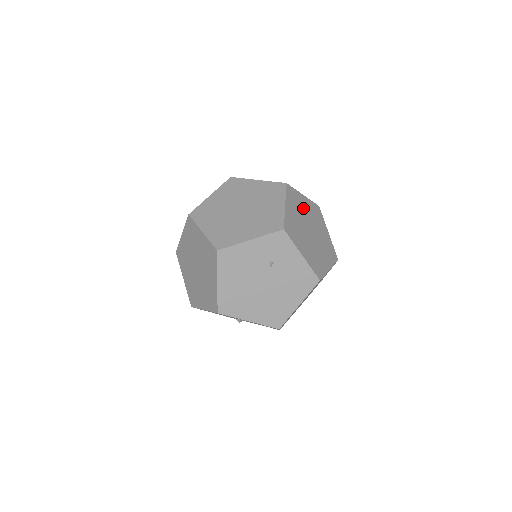
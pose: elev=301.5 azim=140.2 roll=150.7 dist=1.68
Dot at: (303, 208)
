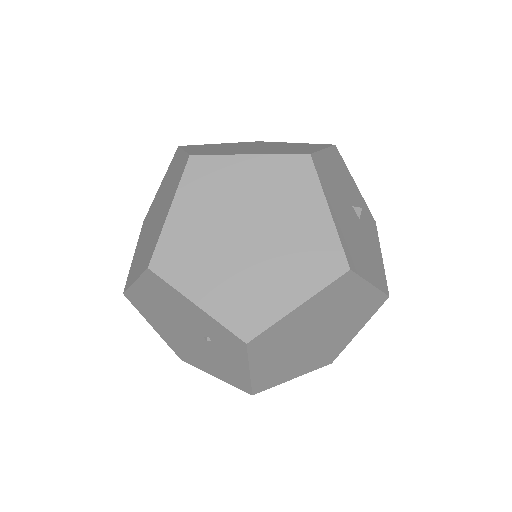
Dot at: (343, 304)
